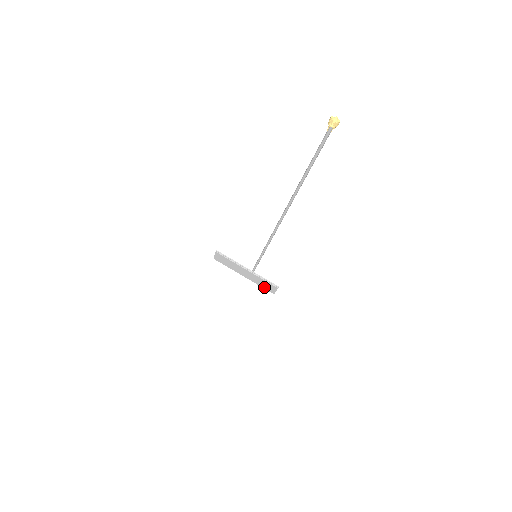
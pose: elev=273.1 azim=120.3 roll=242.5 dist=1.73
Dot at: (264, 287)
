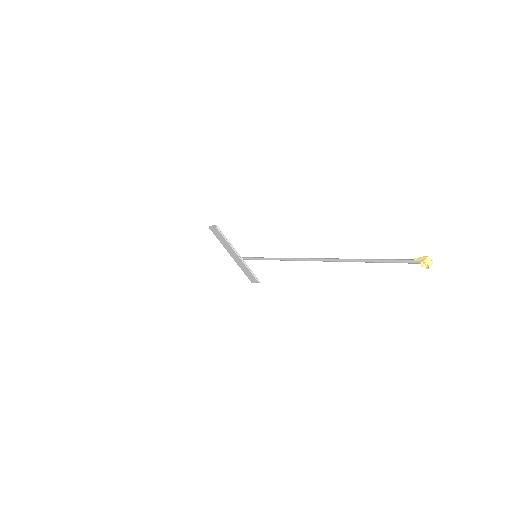
Dot at: (246, 274)
